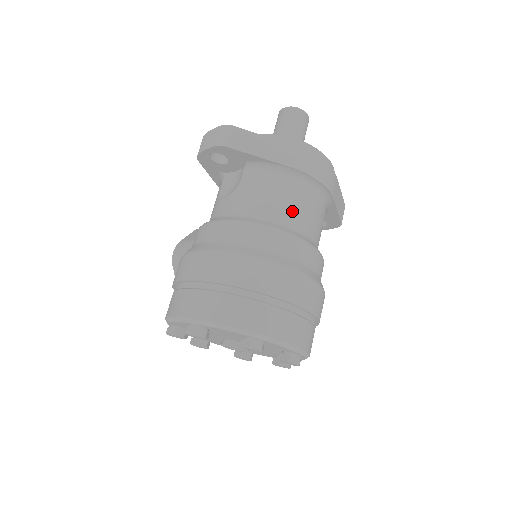
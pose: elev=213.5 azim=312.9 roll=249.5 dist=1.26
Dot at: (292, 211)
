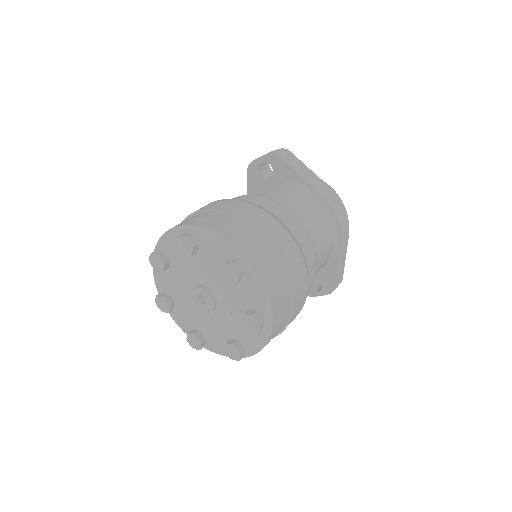
Dot at: (308, 219)
